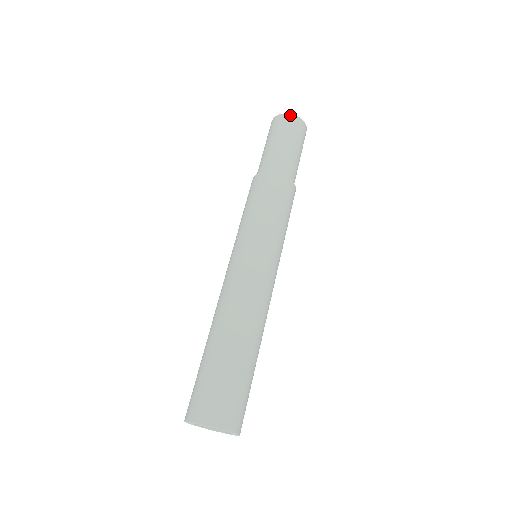
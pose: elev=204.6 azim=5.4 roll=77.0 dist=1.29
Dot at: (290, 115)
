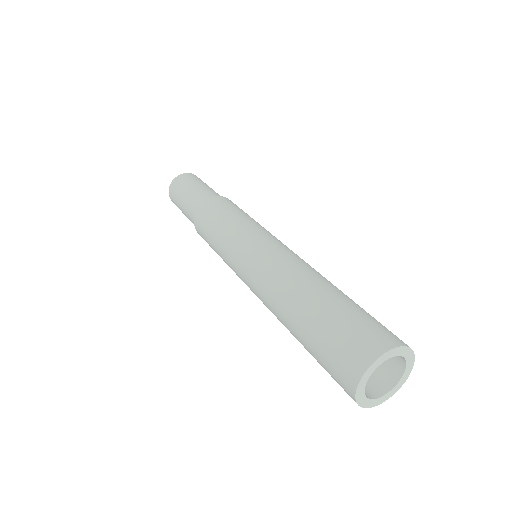
Dot at: (176, 178)
